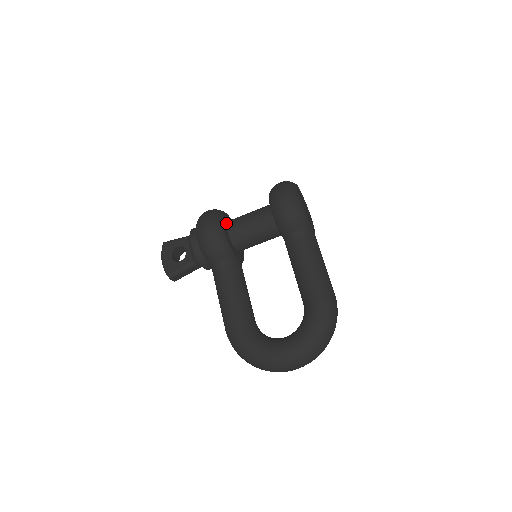
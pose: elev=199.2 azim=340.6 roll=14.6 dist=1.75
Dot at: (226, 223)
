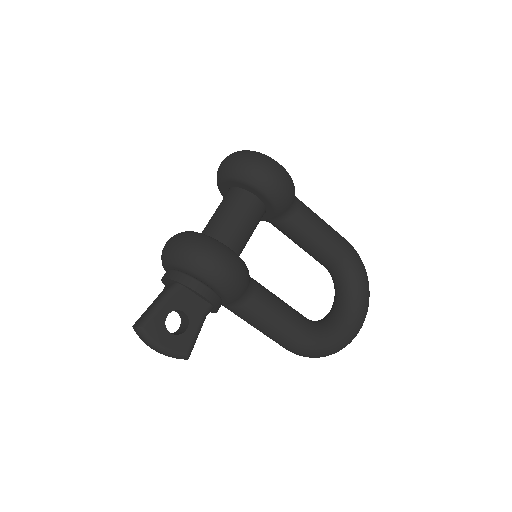
Dot at: occluded
